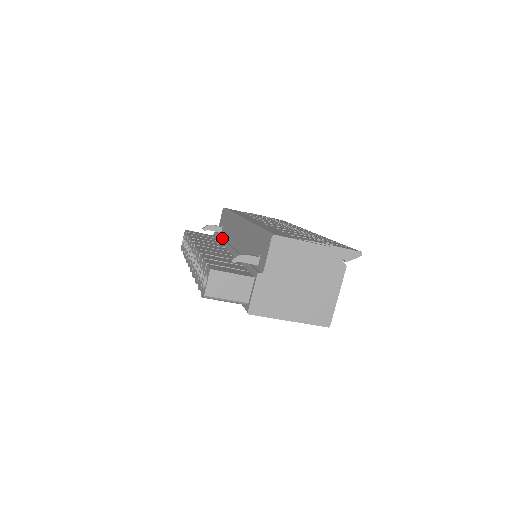
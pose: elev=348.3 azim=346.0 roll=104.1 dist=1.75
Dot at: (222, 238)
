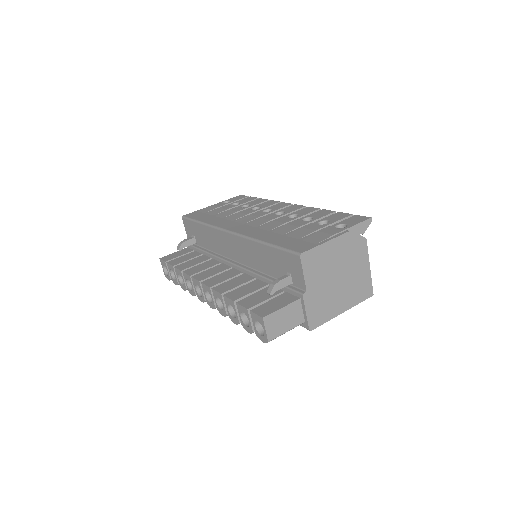
Dot at: (206, 251)
